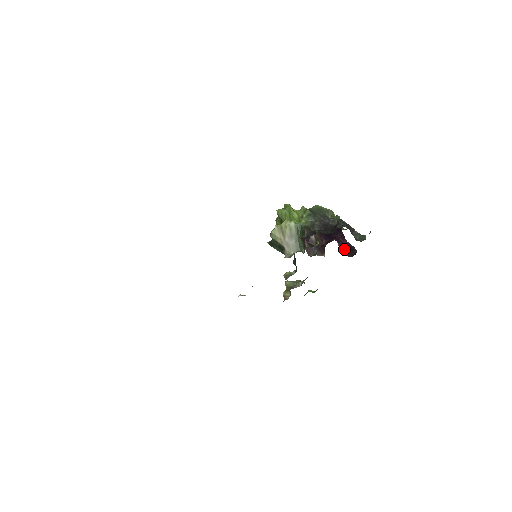
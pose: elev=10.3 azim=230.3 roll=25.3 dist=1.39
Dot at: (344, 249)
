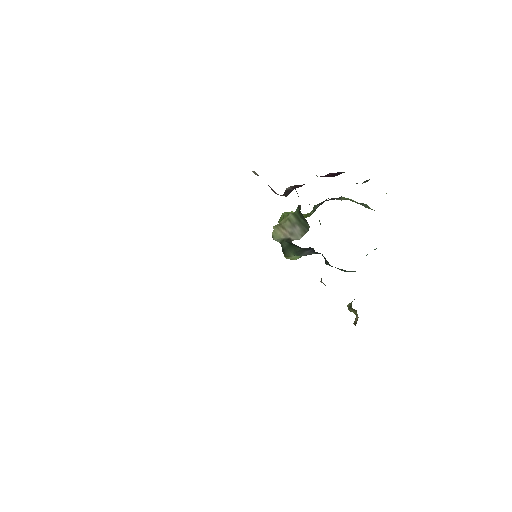
Dot at: (327, 176)
